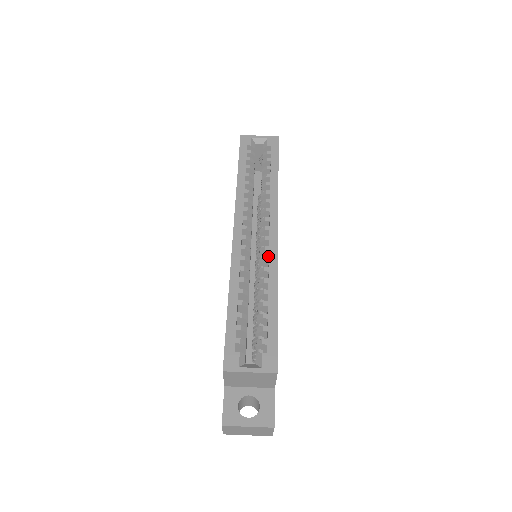
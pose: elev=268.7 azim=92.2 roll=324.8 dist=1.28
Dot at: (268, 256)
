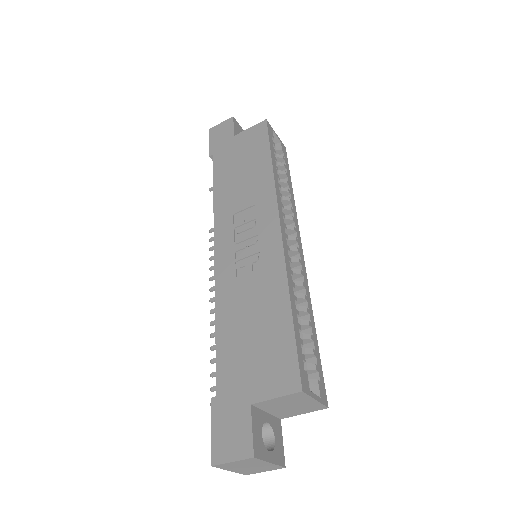
Dot at: occluded
